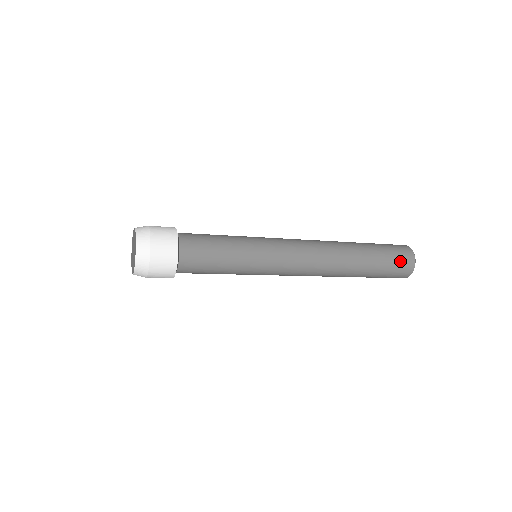
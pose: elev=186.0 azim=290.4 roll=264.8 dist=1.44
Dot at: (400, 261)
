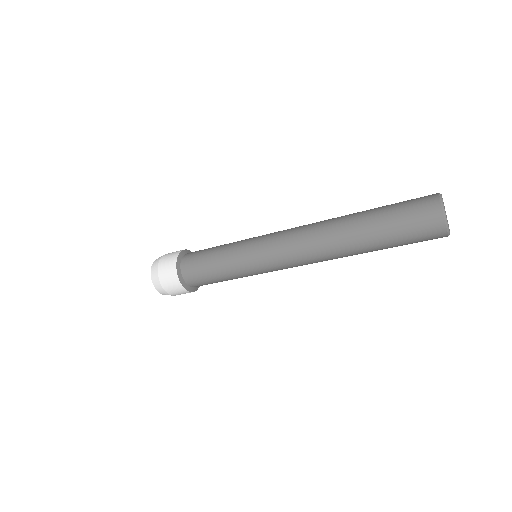
Dot at: (417, 216)
